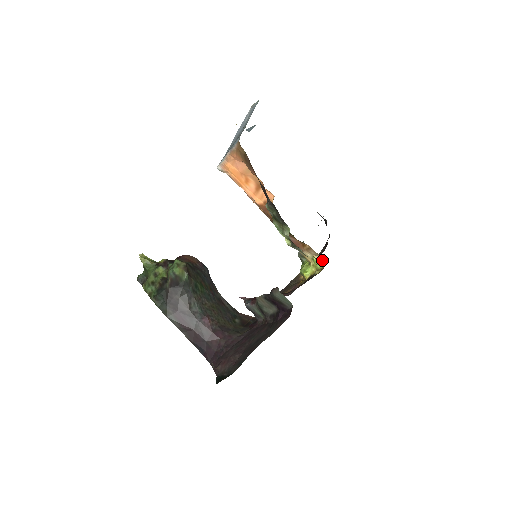
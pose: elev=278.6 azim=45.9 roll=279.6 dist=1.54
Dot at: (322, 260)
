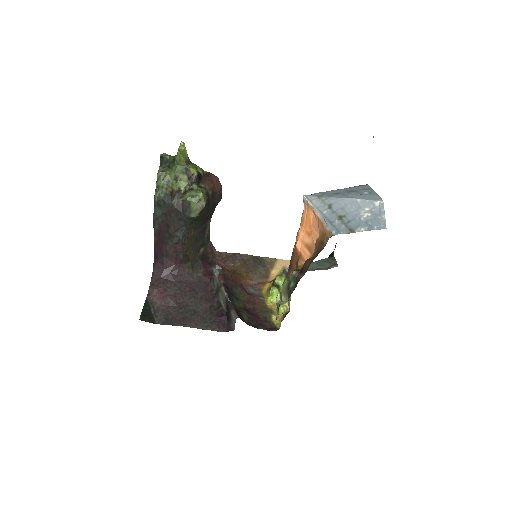
Dot at: (287, 311)
